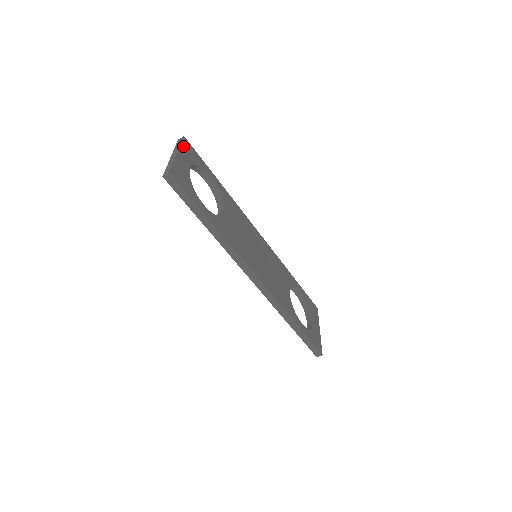
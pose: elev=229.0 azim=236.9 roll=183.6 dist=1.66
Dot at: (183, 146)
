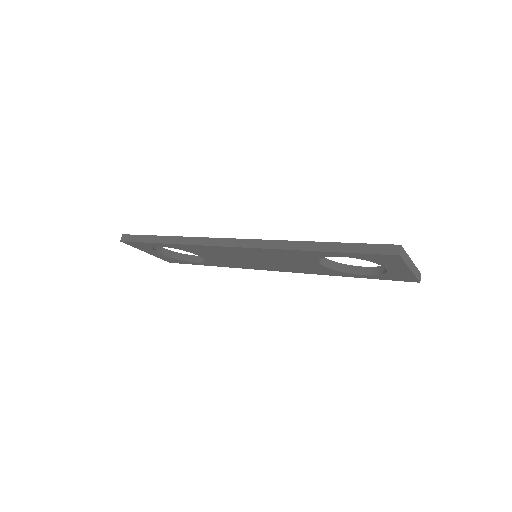
Dot at: occluded
